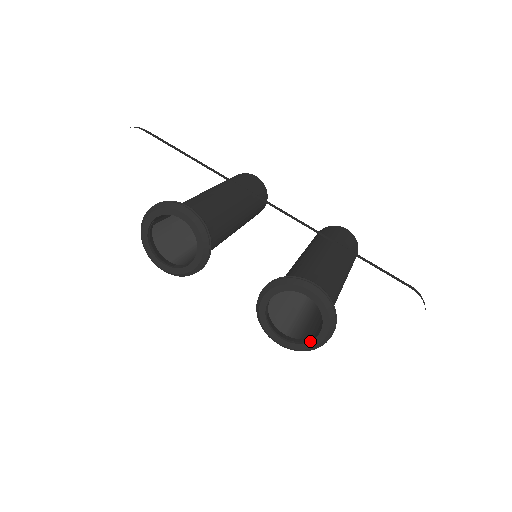
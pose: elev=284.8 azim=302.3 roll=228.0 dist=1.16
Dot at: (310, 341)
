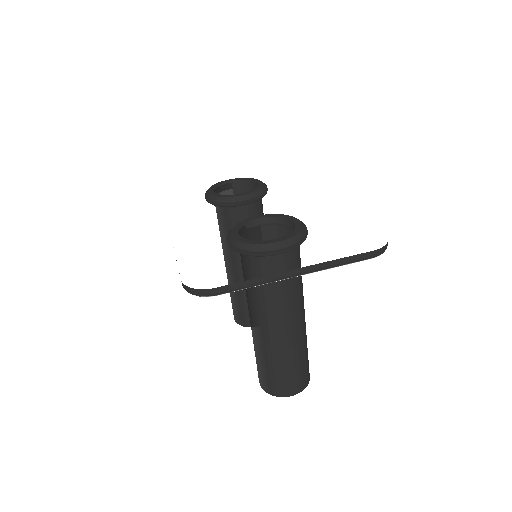
Dot at: (261, 241)
